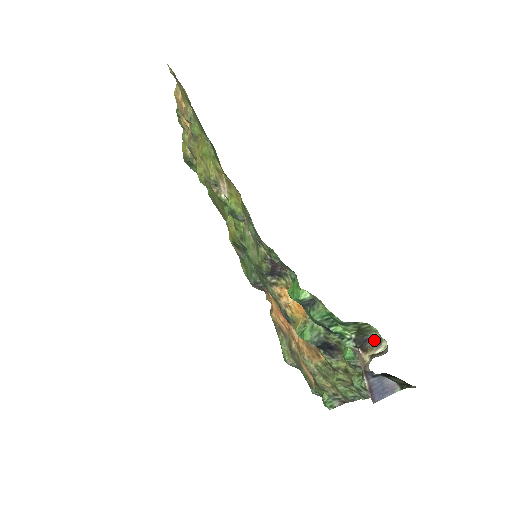
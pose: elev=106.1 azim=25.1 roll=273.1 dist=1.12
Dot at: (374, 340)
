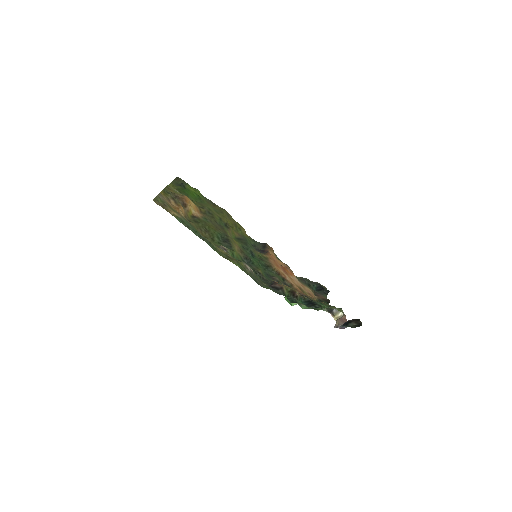
Dot at: (336, 309)
